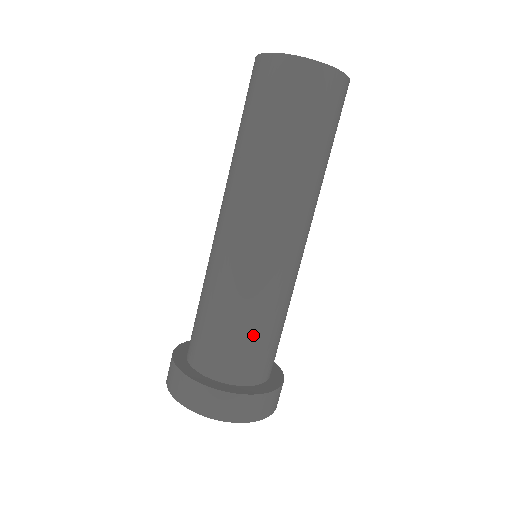
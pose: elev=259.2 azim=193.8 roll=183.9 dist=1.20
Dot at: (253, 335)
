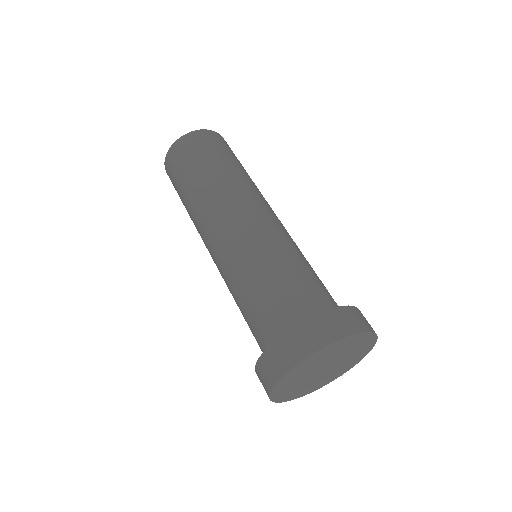
Dot at: (305, 274)
